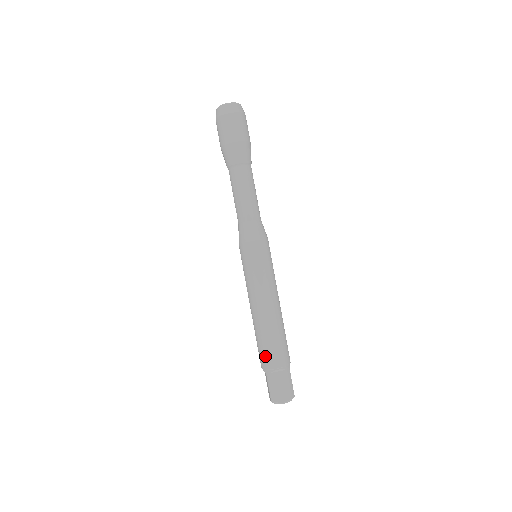
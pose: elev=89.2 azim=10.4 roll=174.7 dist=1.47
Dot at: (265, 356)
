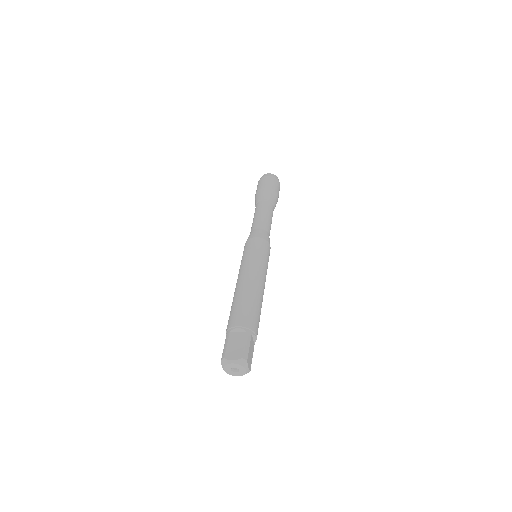
Dot at: (231, 317)
